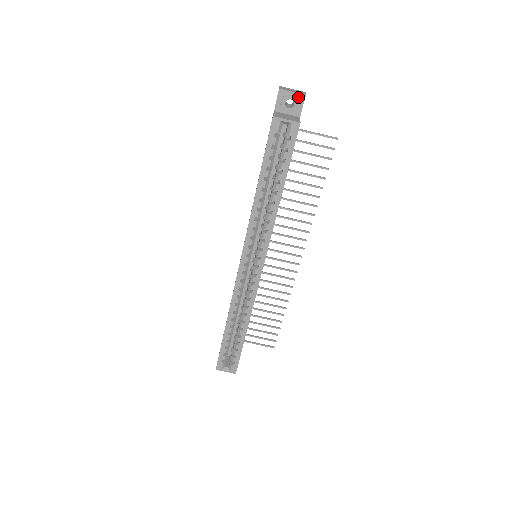
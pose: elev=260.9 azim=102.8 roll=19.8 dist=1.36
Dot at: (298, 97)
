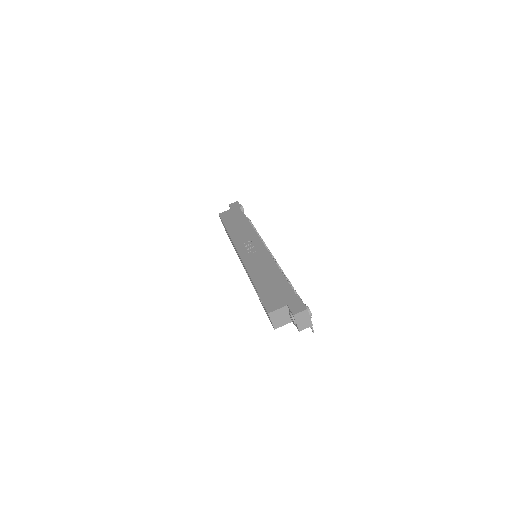
Dot at: (297, 326)
